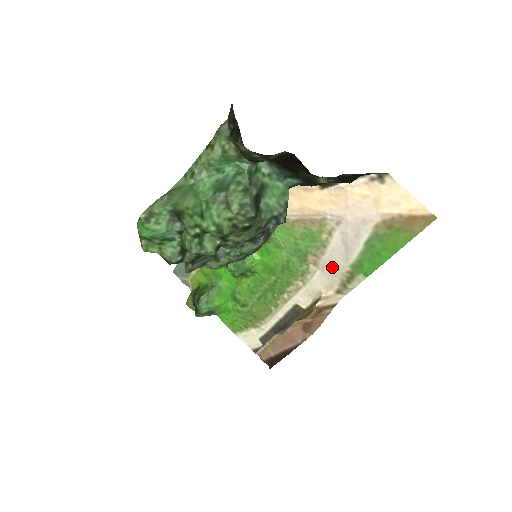
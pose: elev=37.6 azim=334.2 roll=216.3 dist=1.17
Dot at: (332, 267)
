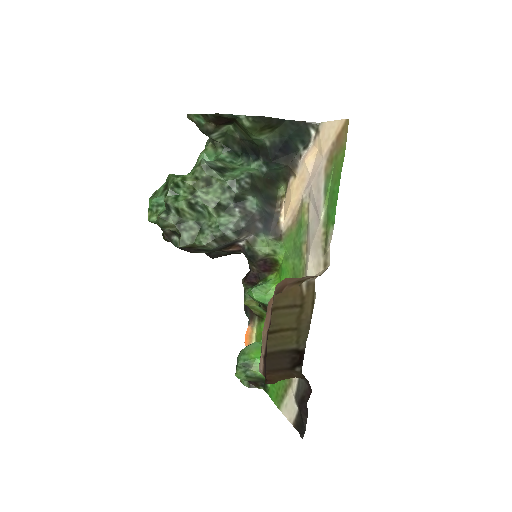
Dot at: (313, 239)
